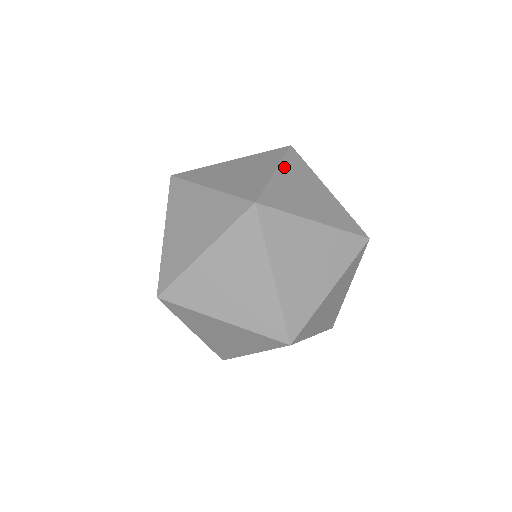
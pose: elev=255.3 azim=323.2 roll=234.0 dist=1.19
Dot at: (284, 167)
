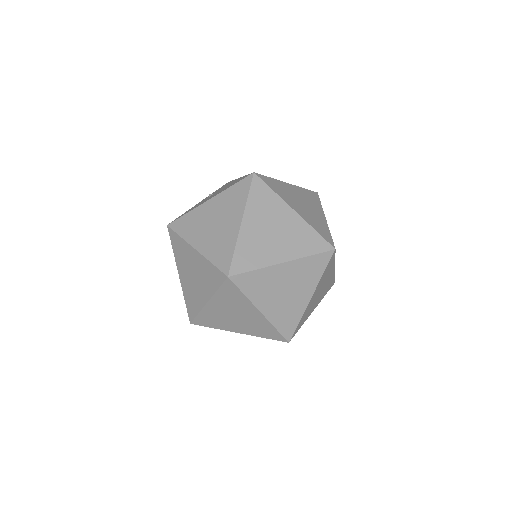
Dot at: (297, 264)
